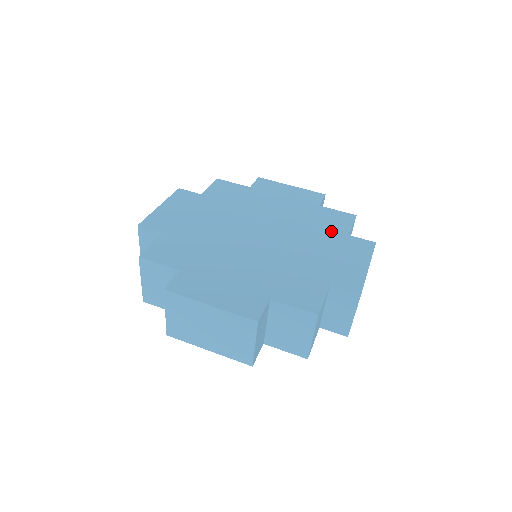
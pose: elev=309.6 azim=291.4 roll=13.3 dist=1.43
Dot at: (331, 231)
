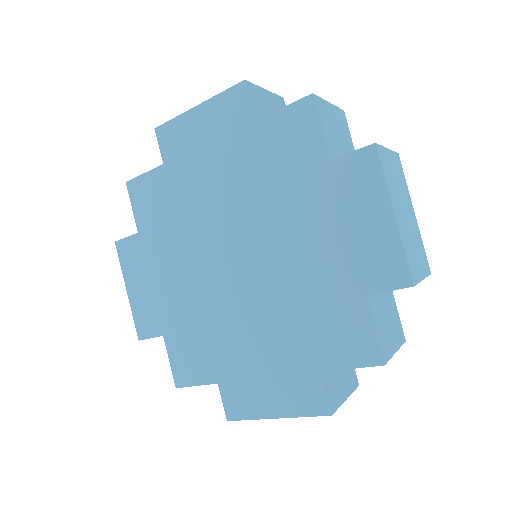
Dot at: (310, 344)
